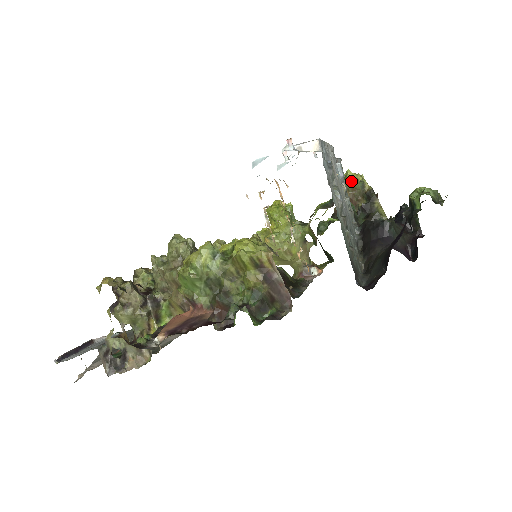
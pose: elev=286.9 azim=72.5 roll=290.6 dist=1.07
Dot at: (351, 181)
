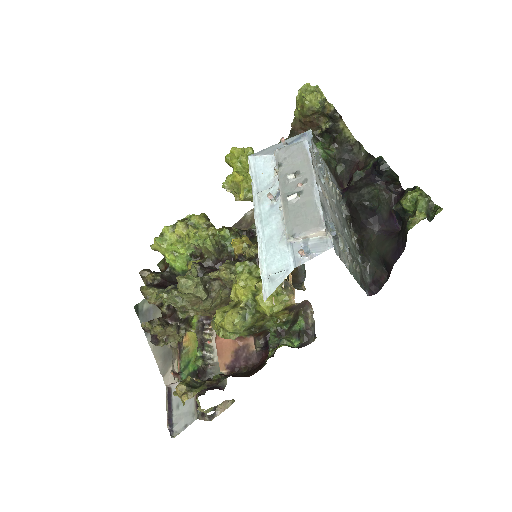
Dot at: (310, 107)
